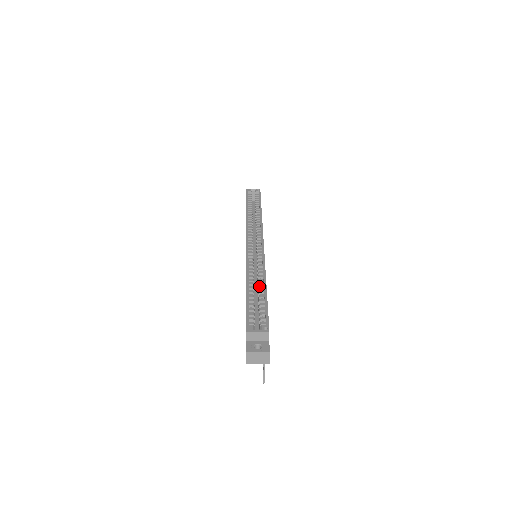
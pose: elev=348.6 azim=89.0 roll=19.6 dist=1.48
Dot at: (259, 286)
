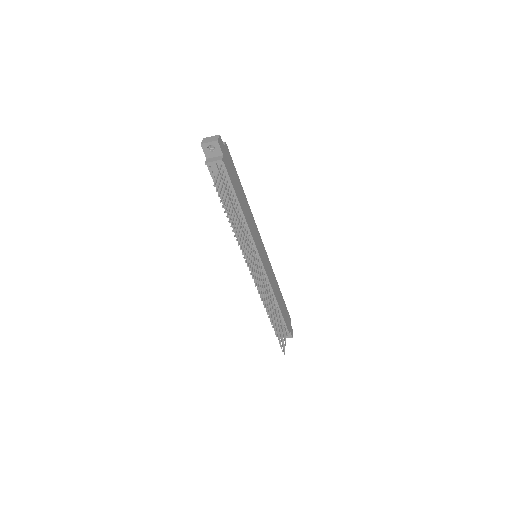
Dot at: occluded
